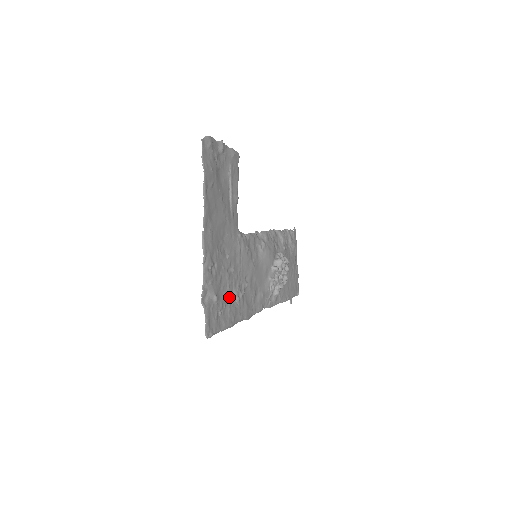
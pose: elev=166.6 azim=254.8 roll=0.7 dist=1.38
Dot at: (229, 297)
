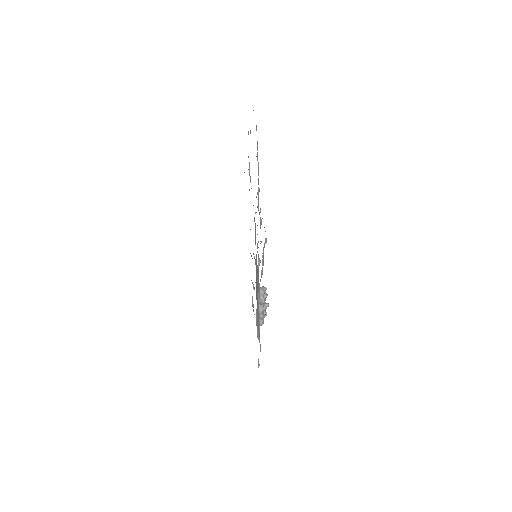
Dot at: (258, 247)
